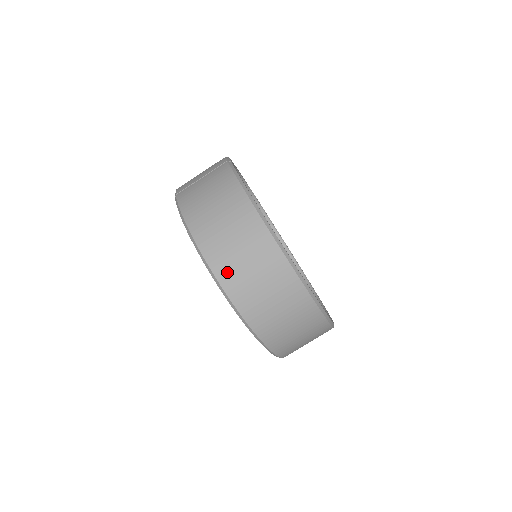
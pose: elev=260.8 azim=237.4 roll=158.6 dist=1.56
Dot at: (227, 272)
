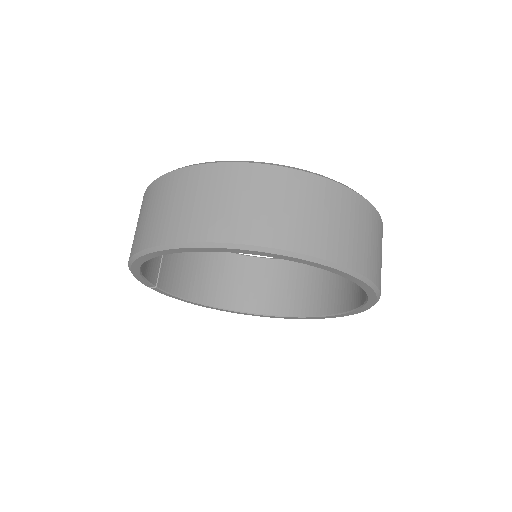
Dot at: (147, 236)
